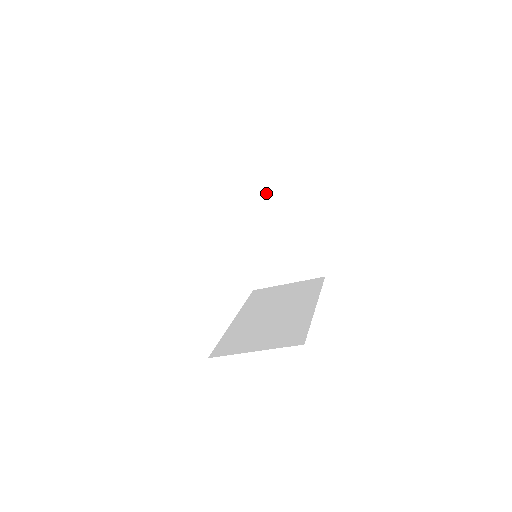
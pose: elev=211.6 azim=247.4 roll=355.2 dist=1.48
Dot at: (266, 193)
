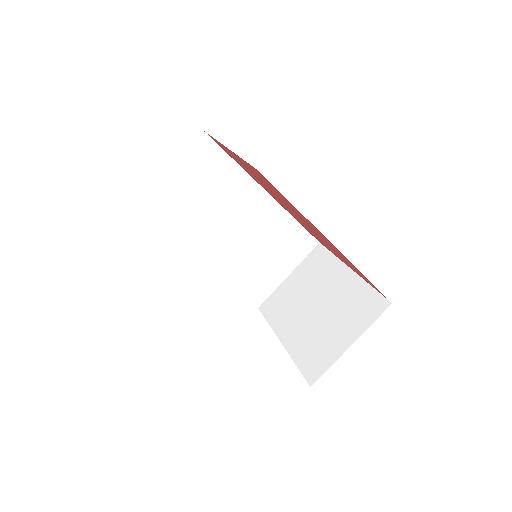
Dot at: (297, 277)
